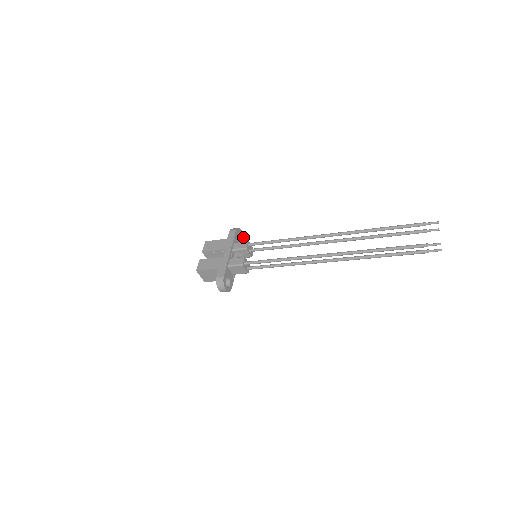
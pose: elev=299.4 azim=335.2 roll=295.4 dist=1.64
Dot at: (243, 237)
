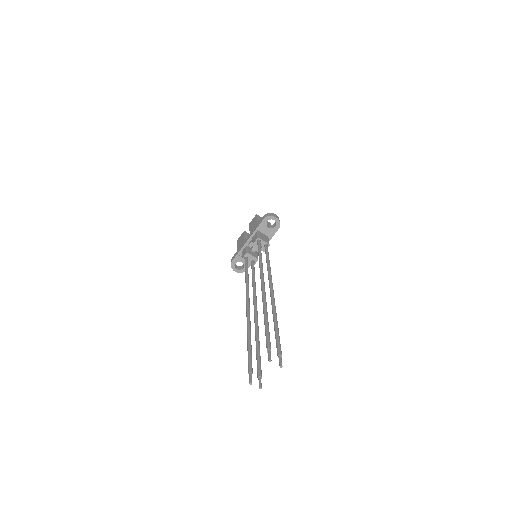
Dot at: occluded
